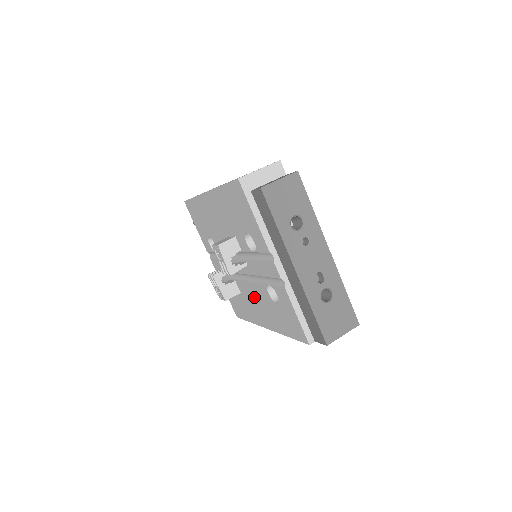
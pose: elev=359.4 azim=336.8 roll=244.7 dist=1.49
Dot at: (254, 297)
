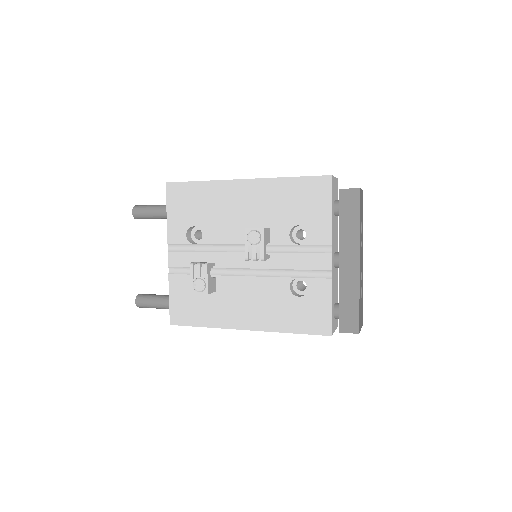
Dot at: (249, 294)
